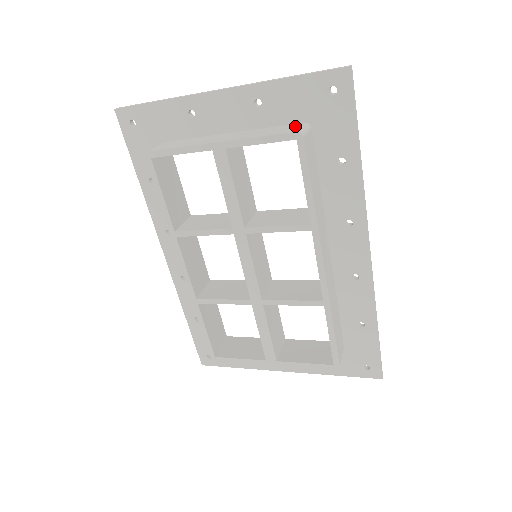
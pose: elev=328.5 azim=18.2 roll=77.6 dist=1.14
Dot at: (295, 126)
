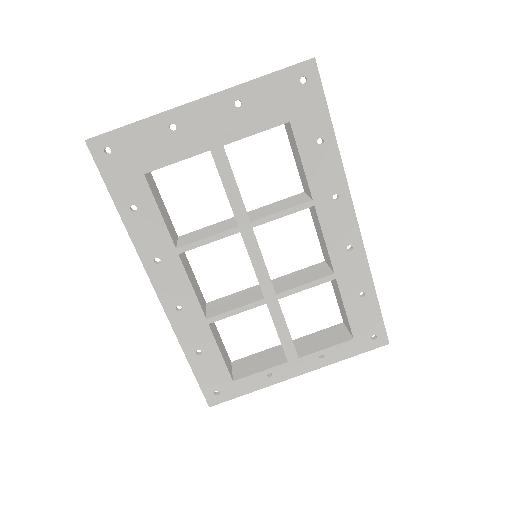
Dot at: (279, 115)
